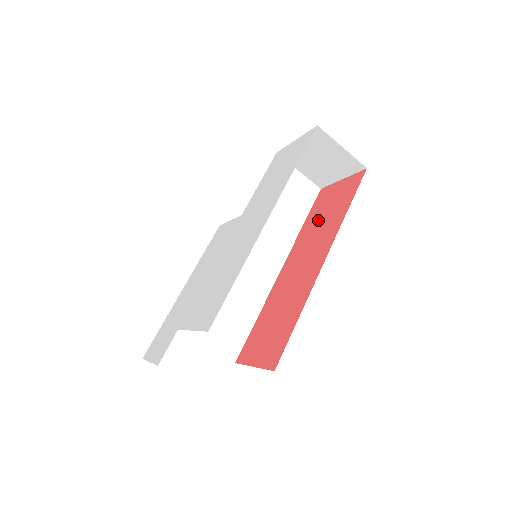
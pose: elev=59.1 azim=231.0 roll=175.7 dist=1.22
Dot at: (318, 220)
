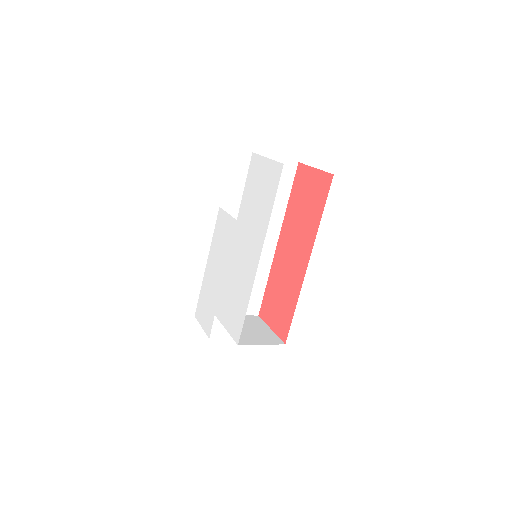
Dot at: (299, 208)
